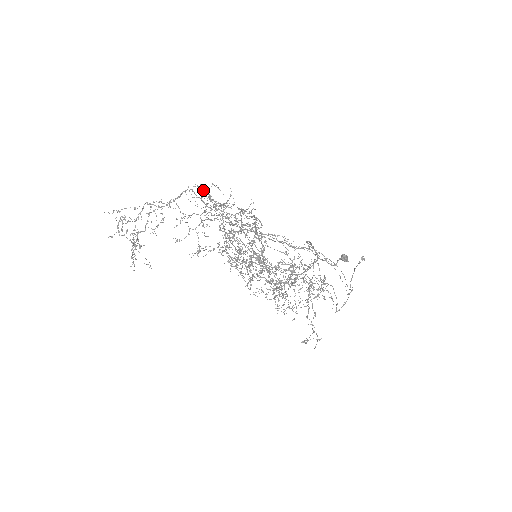
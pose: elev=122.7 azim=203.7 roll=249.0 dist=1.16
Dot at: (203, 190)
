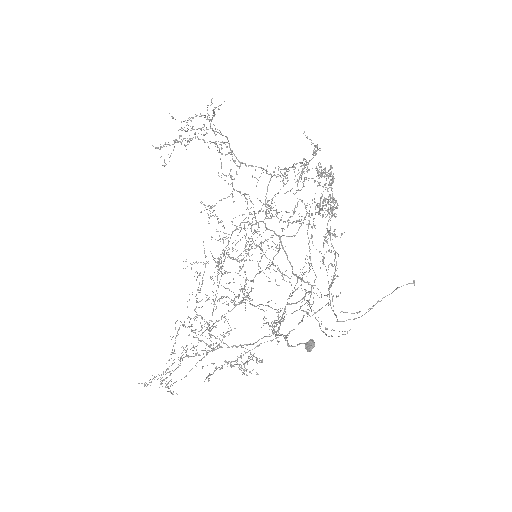
Dot at: (286, 170)
